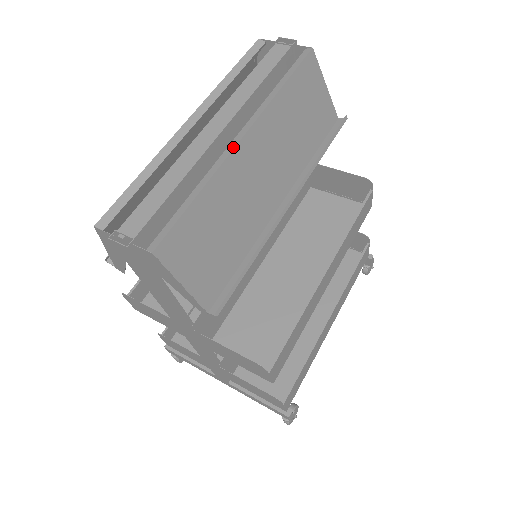
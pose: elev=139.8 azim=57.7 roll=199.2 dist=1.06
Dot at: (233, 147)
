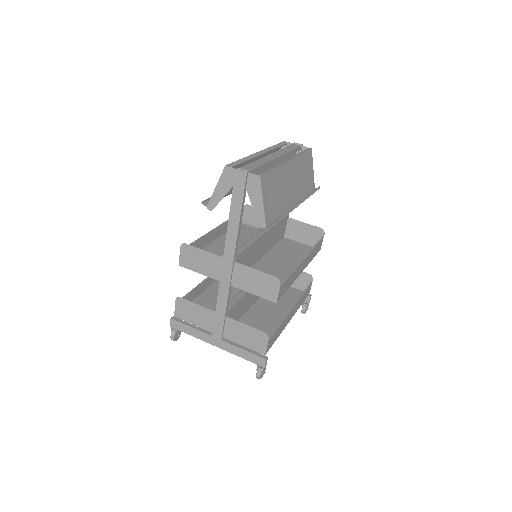
Dot at: (286, 161)
